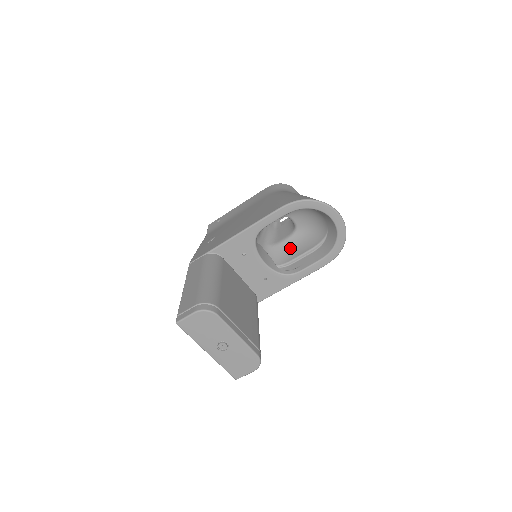
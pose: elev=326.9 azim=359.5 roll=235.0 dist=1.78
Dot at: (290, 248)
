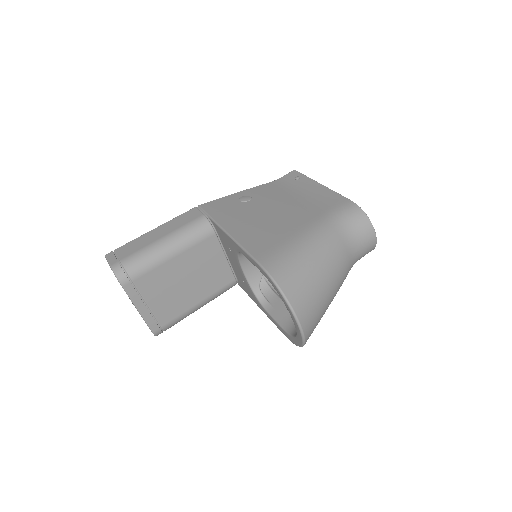
Dot at: occluded
